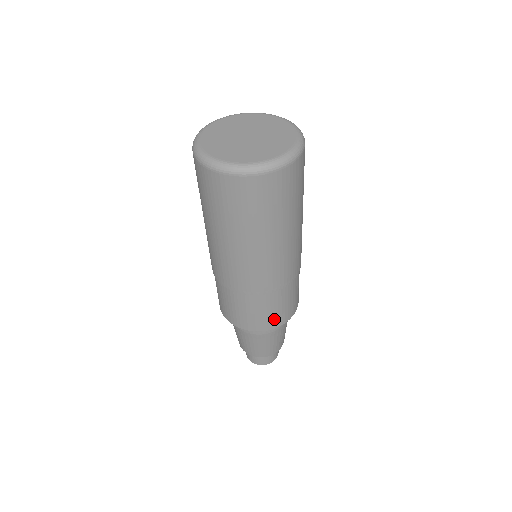
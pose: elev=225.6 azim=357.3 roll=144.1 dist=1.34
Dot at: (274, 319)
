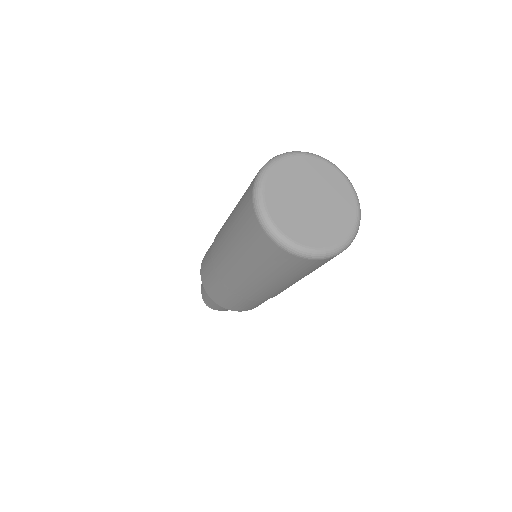
Dot at: (232, 306)
